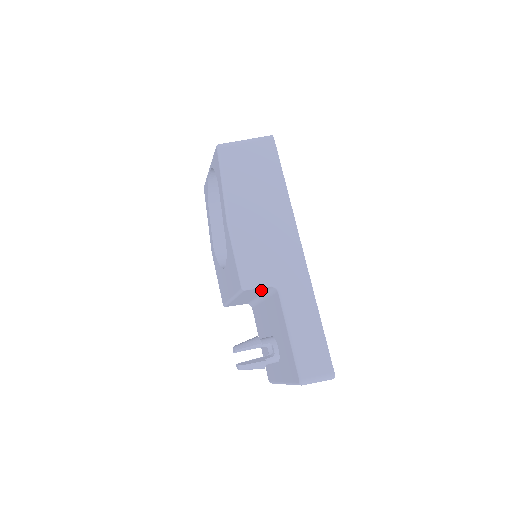
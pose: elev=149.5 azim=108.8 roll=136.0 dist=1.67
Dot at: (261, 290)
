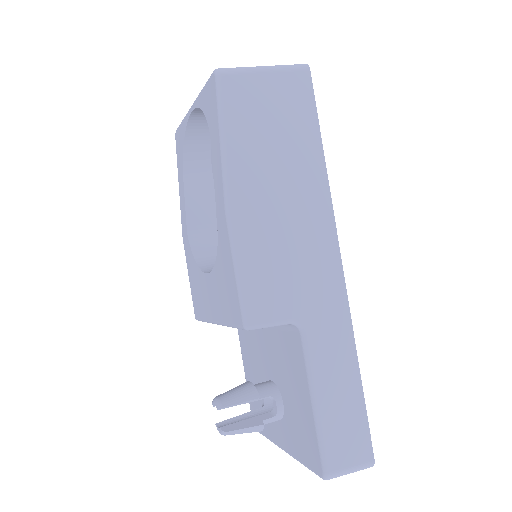
Dot at: occluded
